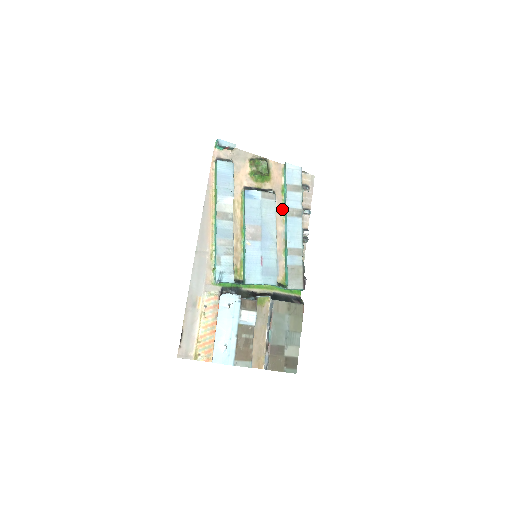
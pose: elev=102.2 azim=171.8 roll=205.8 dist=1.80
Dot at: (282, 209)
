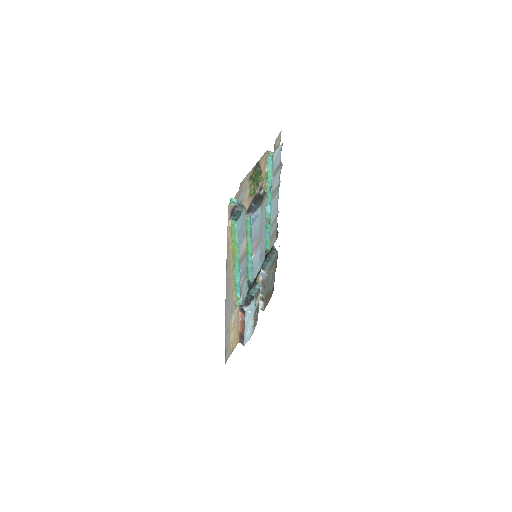
Dot at: occluded
